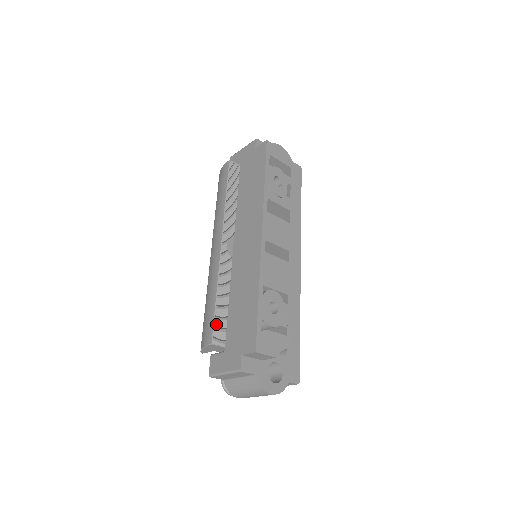
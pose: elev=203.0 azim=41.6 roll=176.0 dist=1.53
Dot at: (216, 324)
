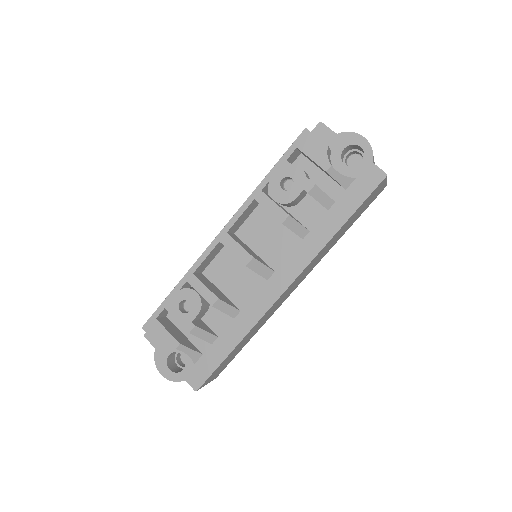
Dot at: occluded
